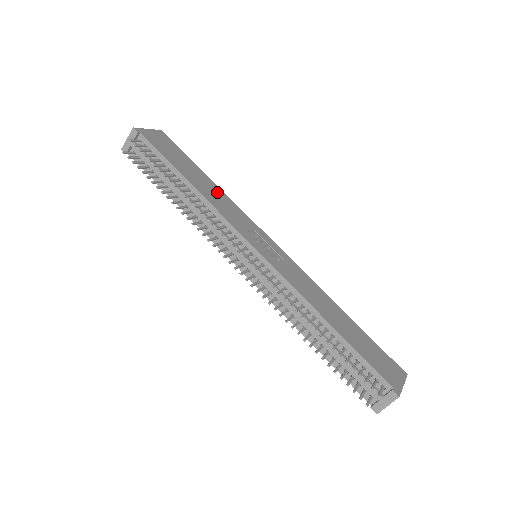
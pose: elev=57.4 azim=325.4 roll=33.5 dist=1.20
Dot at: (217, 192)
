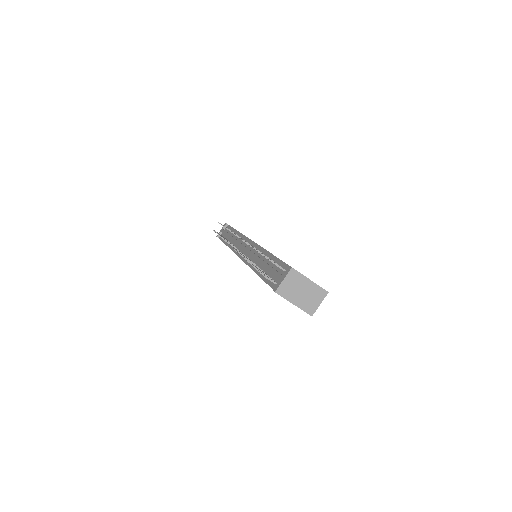
Dot at: occluded
